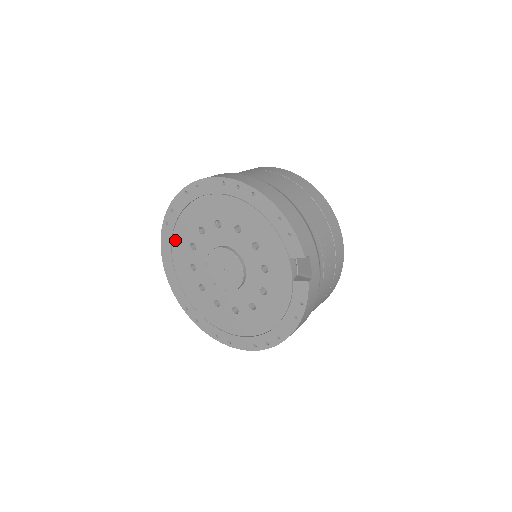
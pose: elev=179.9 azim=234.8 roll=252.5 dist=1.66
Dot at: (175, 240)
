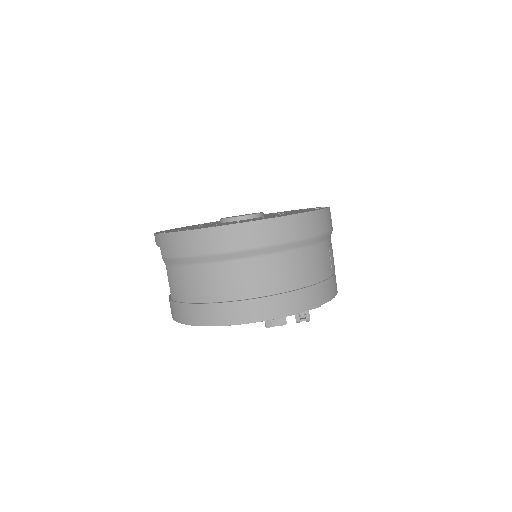
Dot at: (190, 226)
